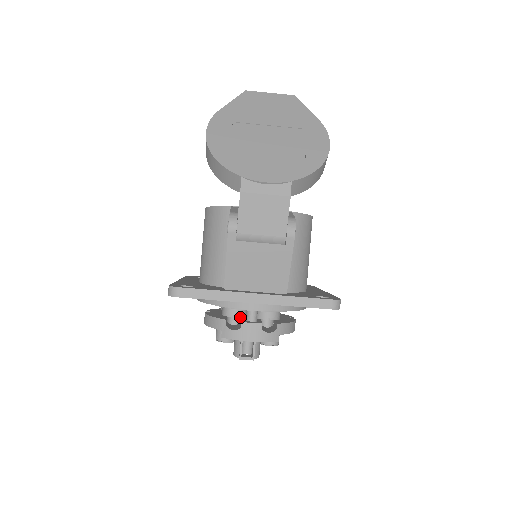
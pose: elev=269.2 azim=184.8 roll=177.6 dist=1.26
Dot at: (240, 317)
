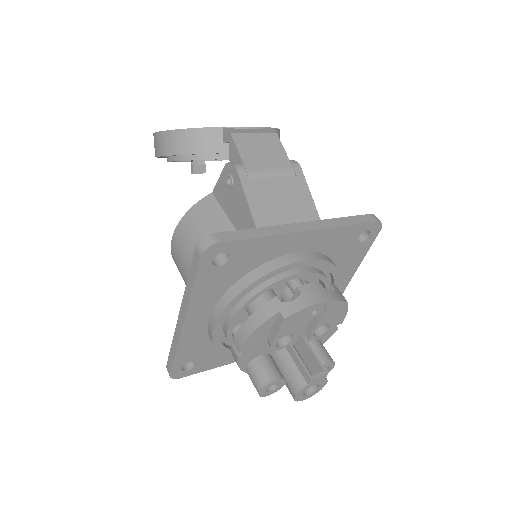
Dot at: occluded
